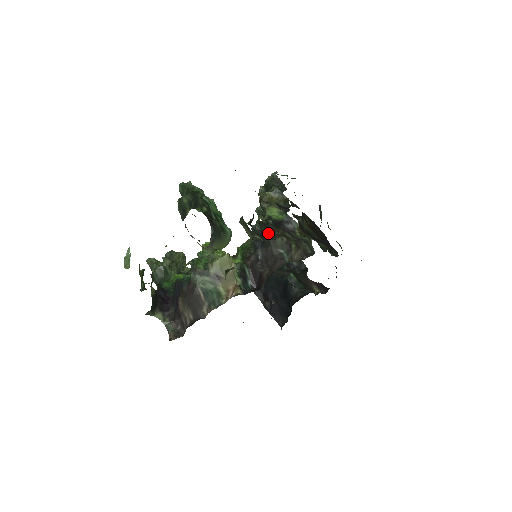
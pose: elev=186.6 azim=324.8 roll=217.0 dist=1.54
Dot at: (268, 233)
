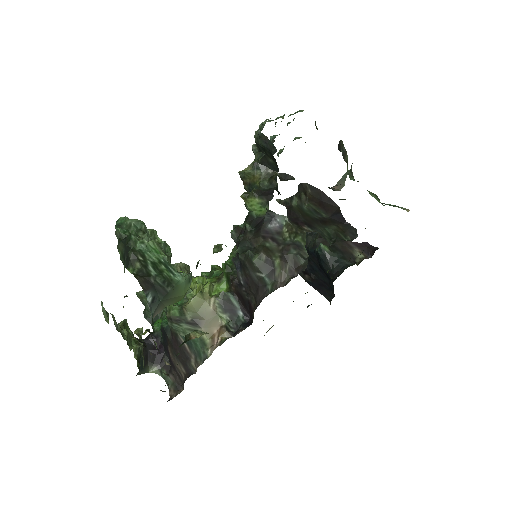
Dot at: (244, 249)
